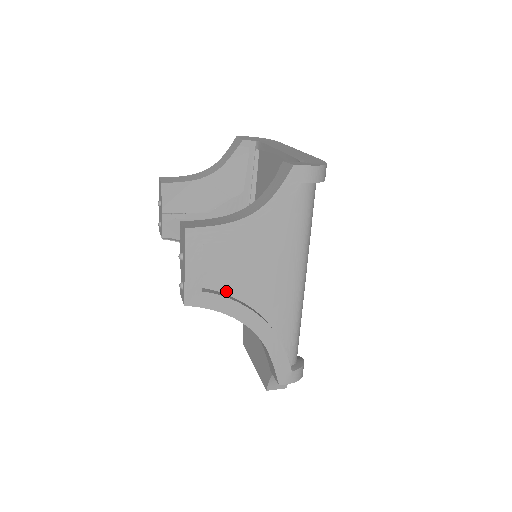
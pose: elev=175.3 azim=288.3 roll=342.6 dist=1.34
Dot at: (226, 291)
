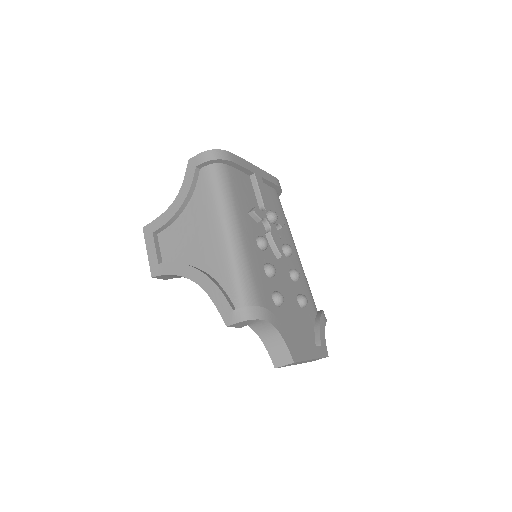
Dot at: (178, 261)
